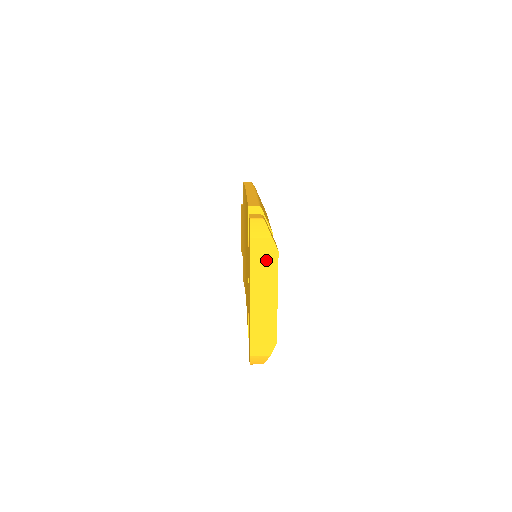
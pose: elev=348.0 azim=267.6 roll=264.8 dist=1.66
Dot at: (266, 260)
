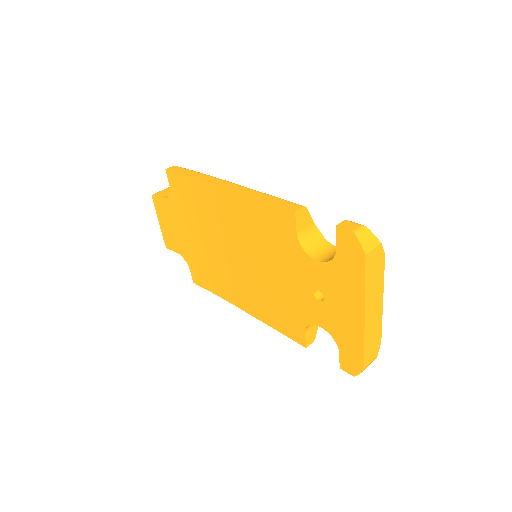
Dot at: (376, 269)
